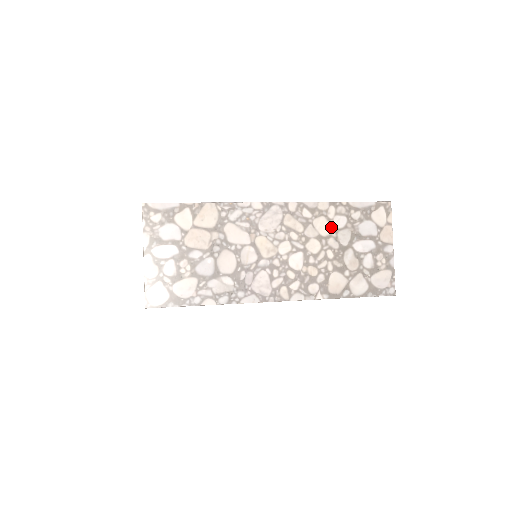
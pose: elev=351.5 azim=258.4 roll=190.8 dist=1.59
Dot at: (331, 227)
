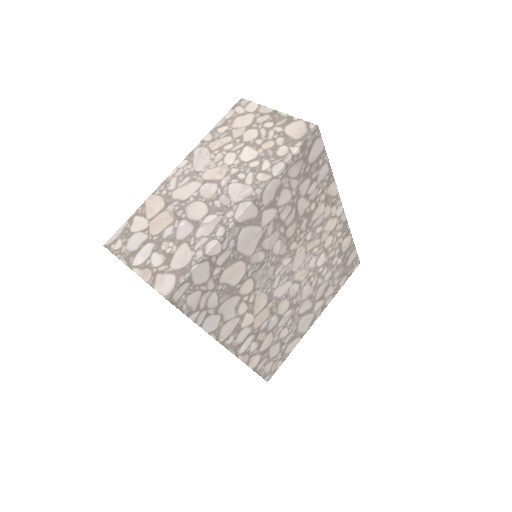
Dot at: occluded
